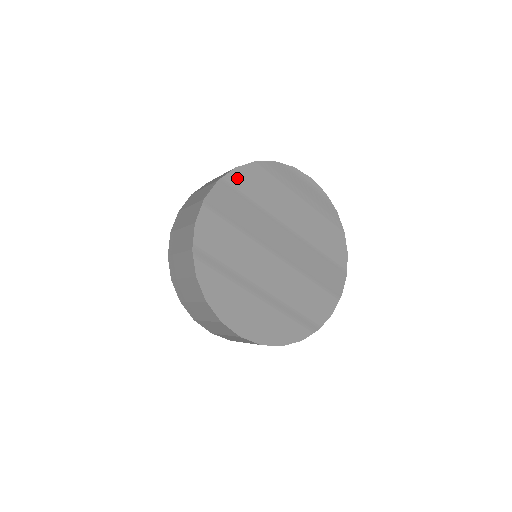
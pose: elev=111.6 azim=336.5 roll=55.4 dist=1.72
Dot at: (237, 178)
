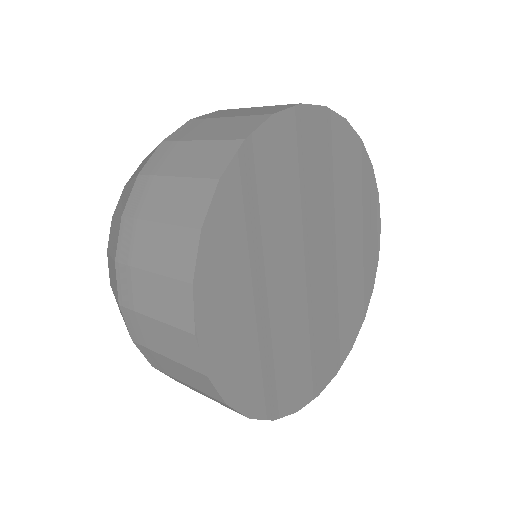
Dot at: (339, 131)
